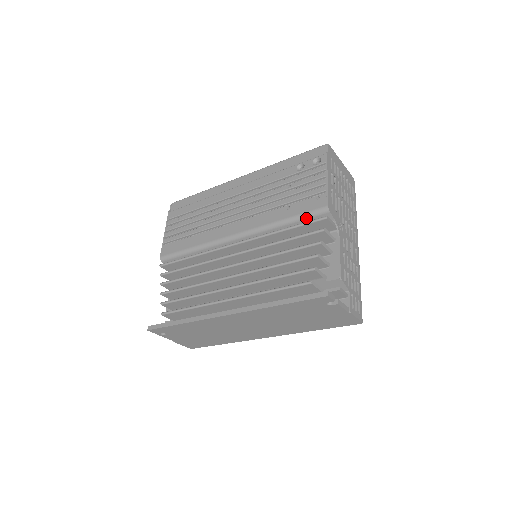
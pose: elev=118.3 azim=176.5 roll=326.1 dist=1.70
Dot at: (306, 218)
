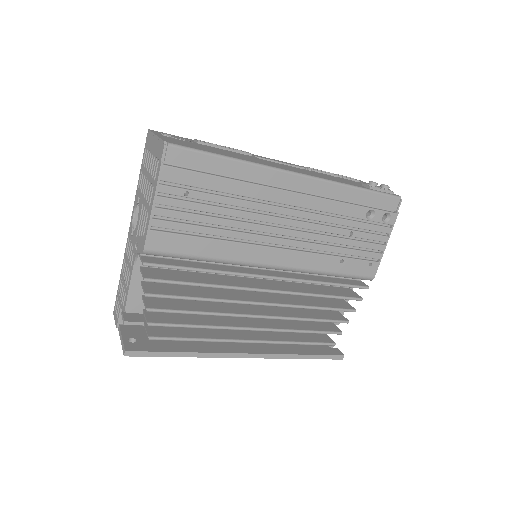
Dot at: occluded
